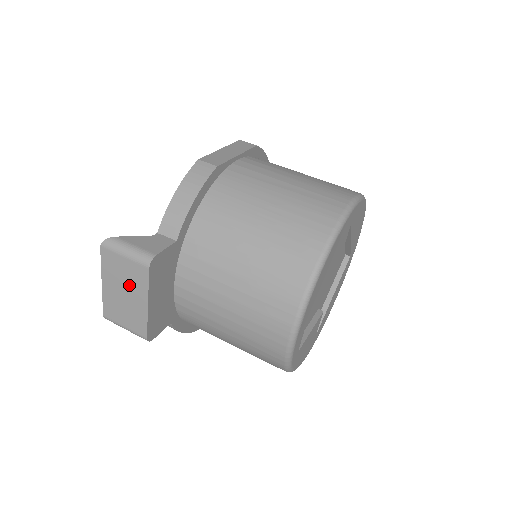
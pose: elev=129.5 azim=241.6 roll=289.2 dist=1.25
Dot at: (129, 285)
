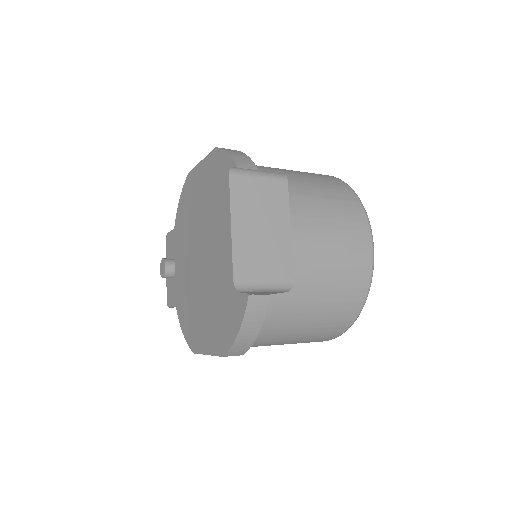
Dot at: (267, 212)
